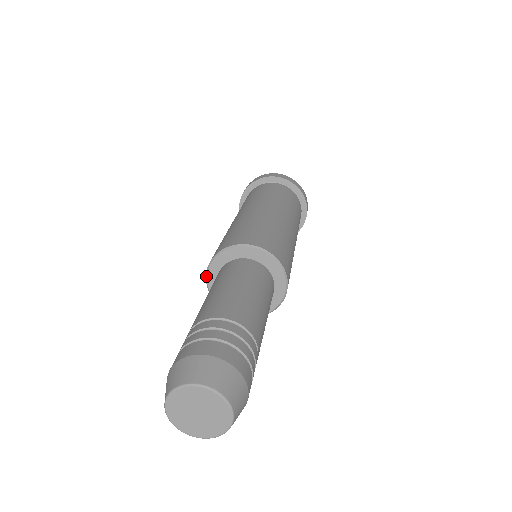
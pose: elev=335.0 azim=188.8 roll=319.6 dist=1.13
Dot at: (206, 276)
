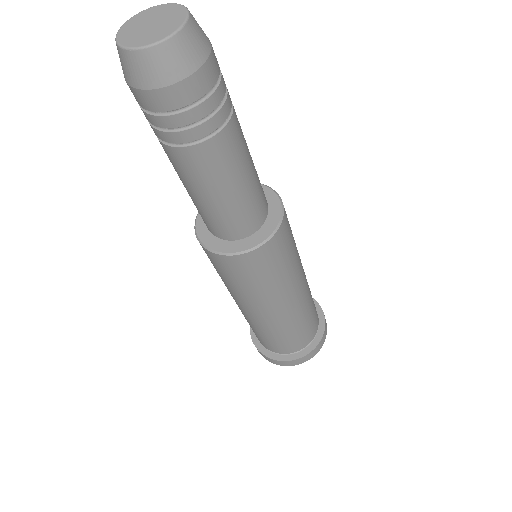
Dot at: (195, 223)
